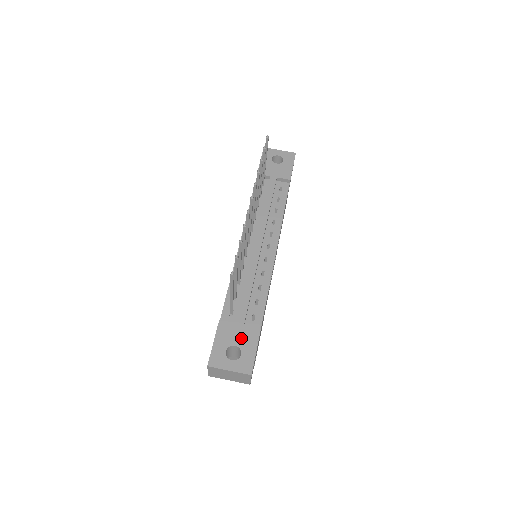
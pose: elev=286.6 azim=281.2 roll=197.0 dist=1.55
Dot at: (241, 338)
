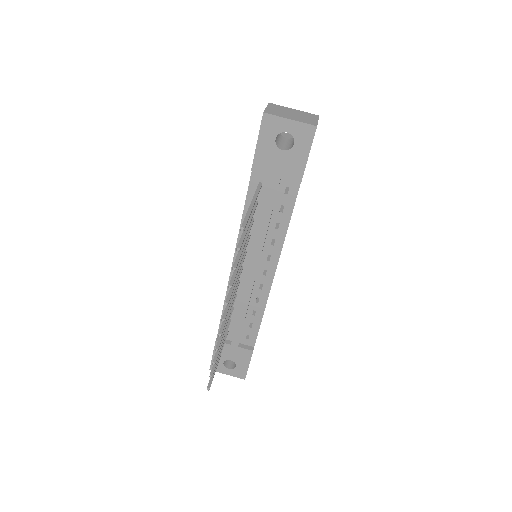
Dot at: (236, 356)
